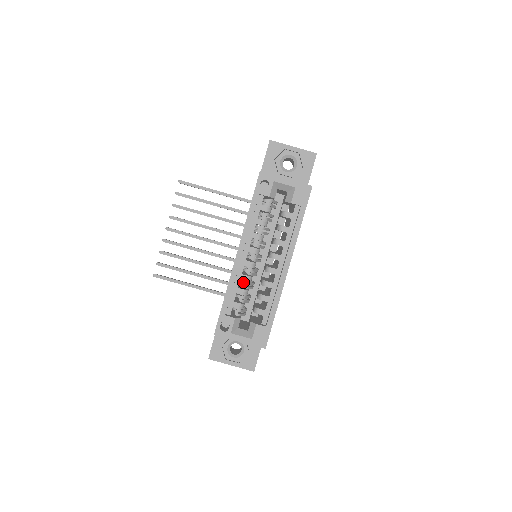
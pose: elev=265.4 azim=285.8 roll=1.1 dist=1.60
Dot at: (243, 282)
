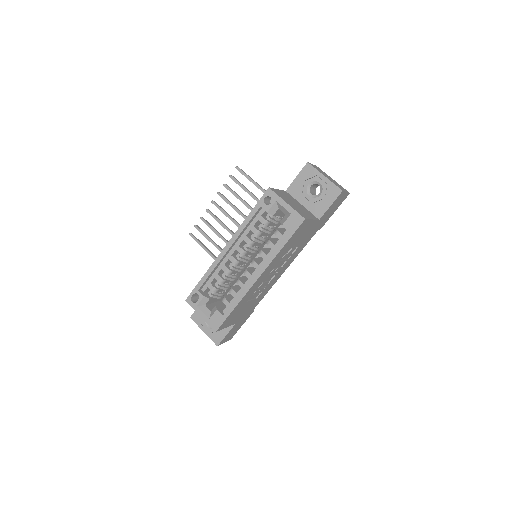
Dot at: (224, 272)
